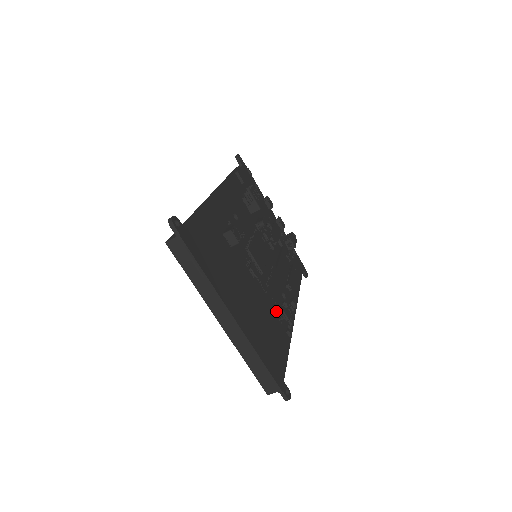
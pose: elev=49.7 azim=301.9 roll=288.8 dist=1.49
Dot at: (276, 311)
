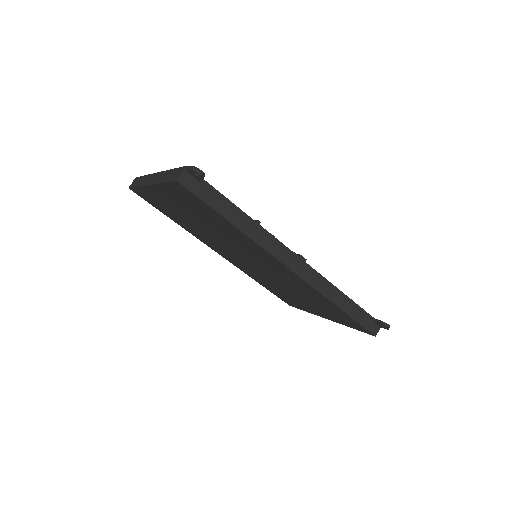
Dot at: occluded
